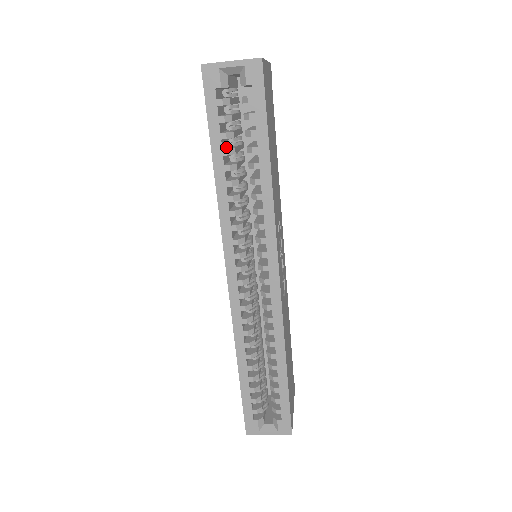
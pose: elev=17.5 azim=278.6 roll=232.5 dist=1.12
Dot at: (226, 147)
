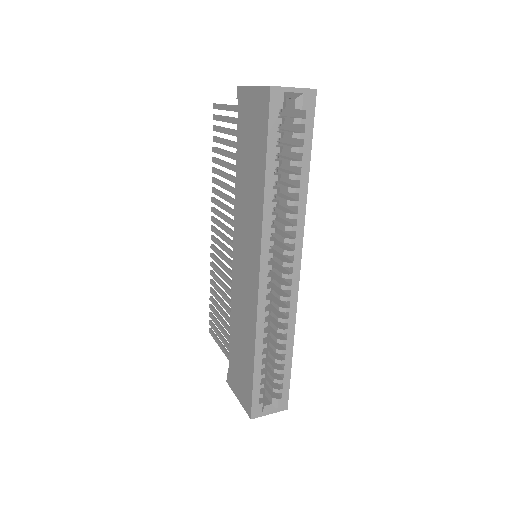
Dot at: occluded
